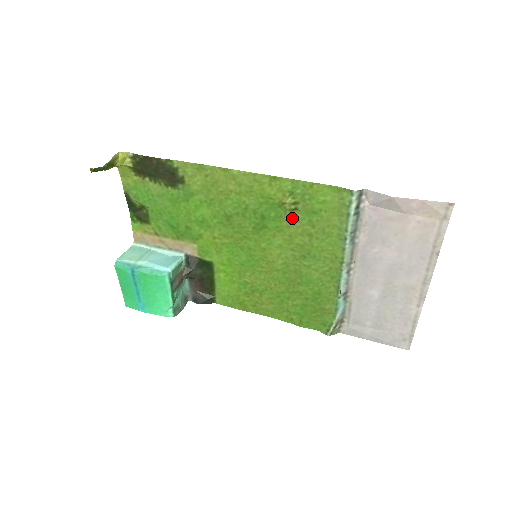
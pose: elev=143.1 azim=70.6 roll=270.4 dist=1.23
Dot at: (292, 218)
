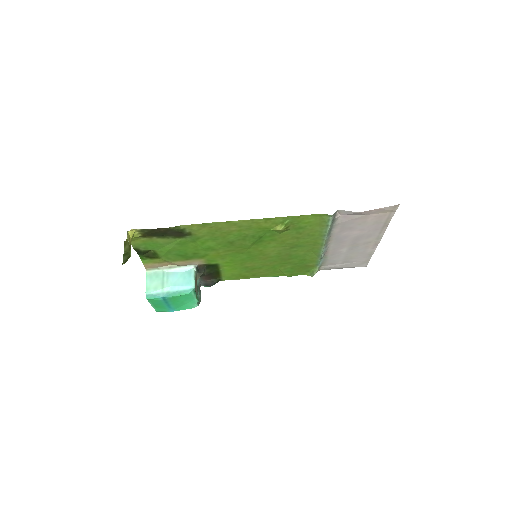
Dot at: (284, 234)
